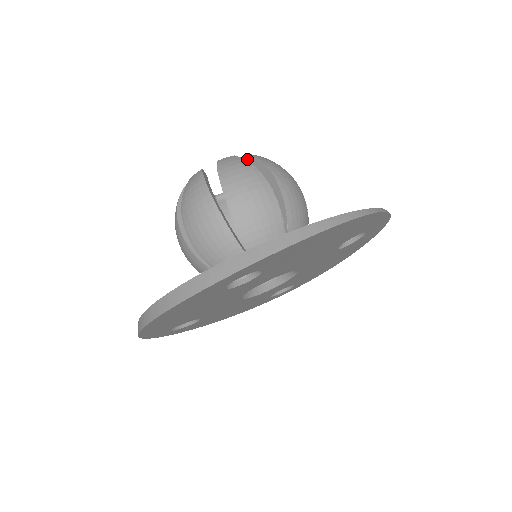
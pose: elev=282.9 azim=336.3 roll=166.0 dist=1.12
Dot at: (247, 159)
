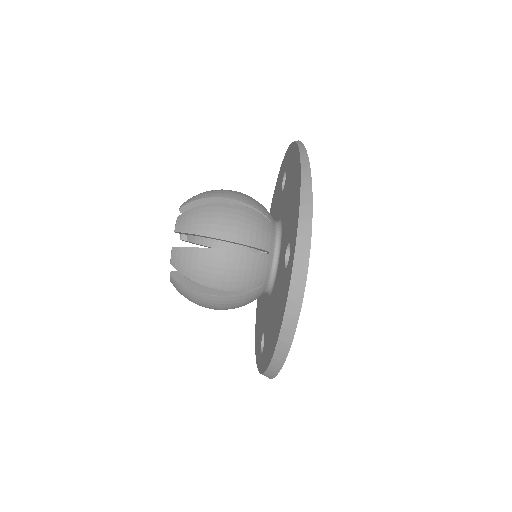
Dot at: (183, 211)
